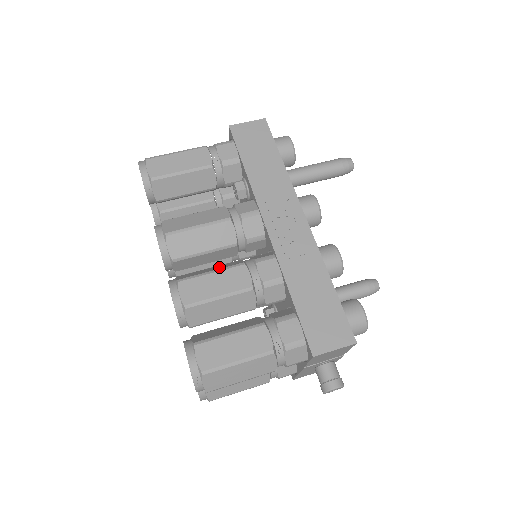
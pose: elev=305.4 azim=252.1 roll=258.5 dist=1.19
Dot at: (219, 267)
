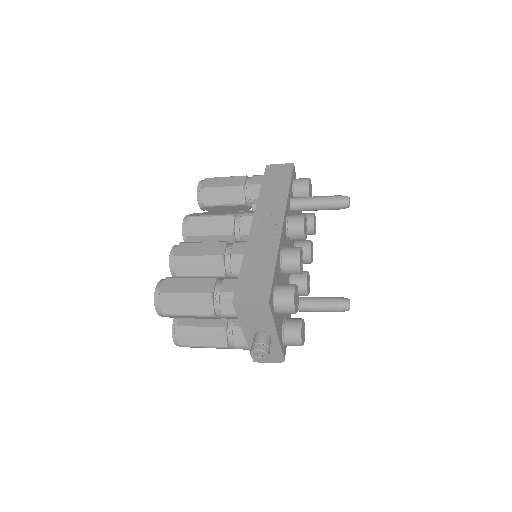
Dot at: occluded
